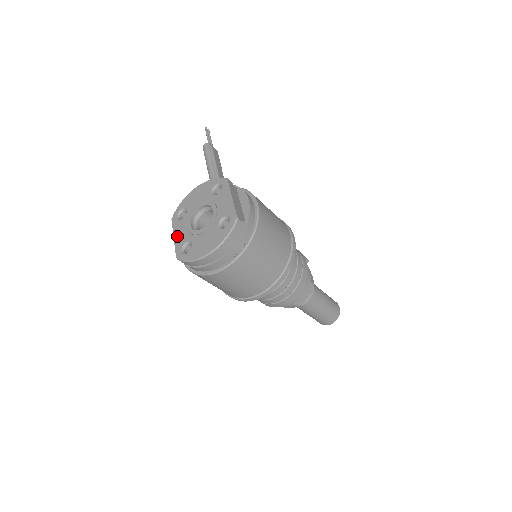
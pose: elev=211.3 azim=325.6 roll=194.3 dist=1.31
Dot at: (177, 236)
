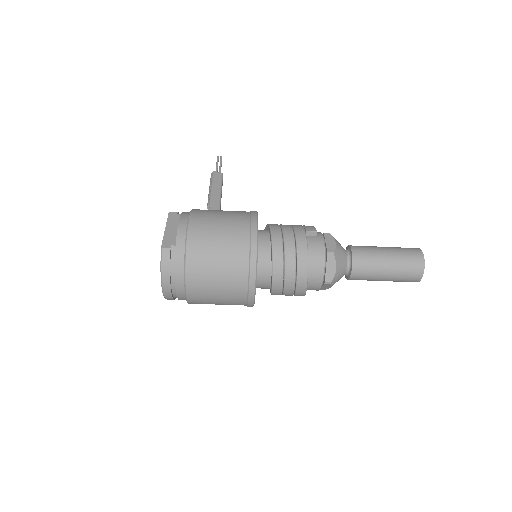
Dot at: occluded
